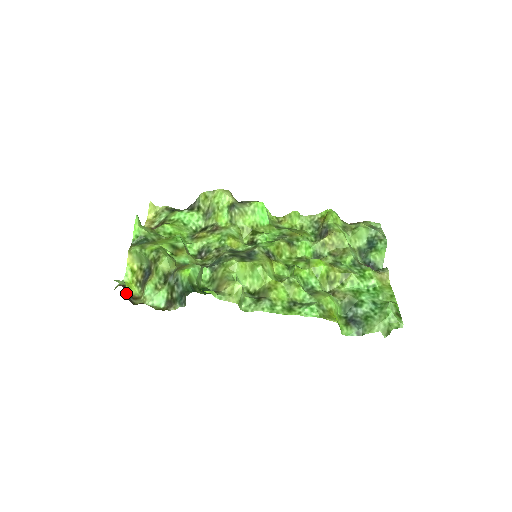
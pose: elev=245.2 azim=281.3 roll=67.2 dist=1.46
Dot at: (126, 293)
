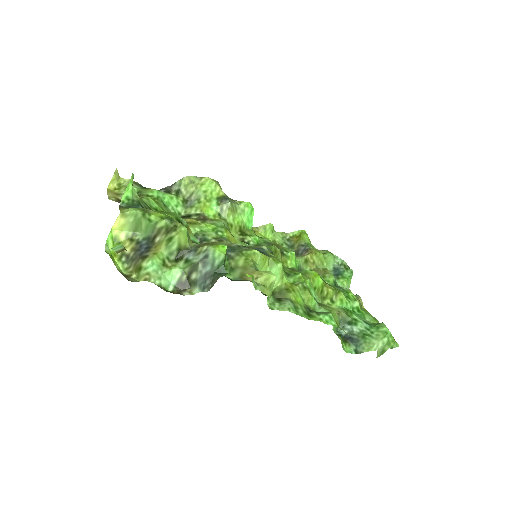
Dot at: occluded
